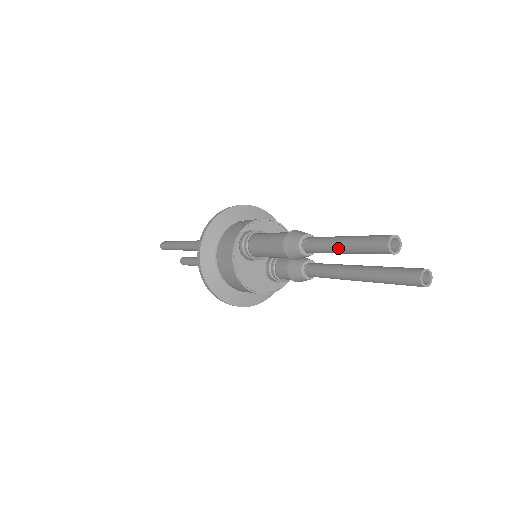
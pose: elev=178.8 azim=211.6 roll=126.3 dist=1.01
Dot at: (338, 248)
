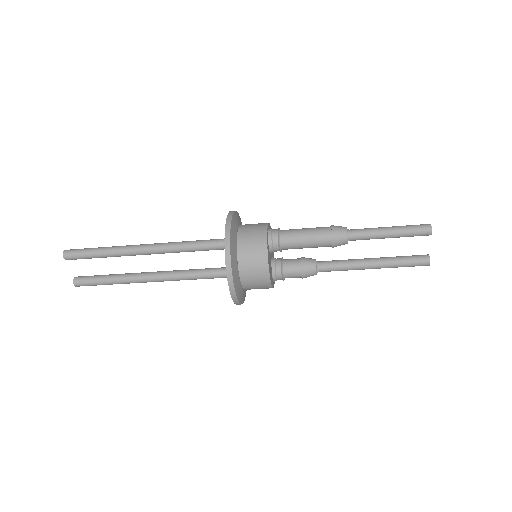
Dot at: (387, 232)
